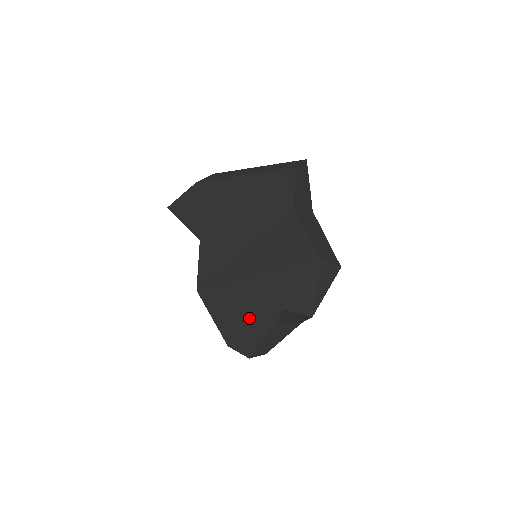
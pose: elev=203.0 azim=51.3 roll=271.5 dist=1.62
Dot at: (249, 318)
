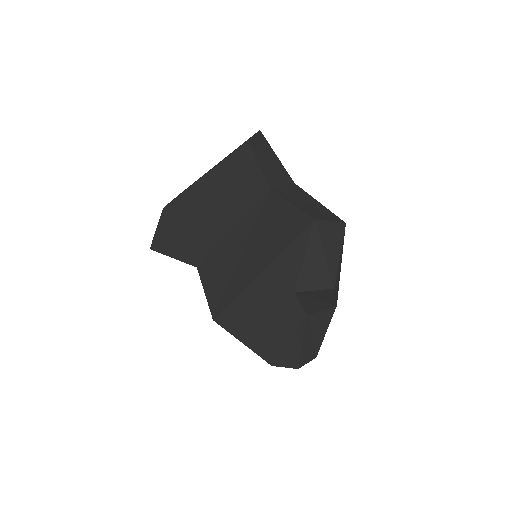
Dot at: (277, 325)
